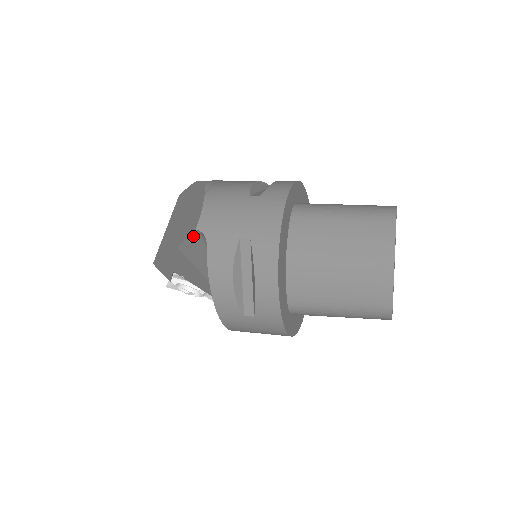
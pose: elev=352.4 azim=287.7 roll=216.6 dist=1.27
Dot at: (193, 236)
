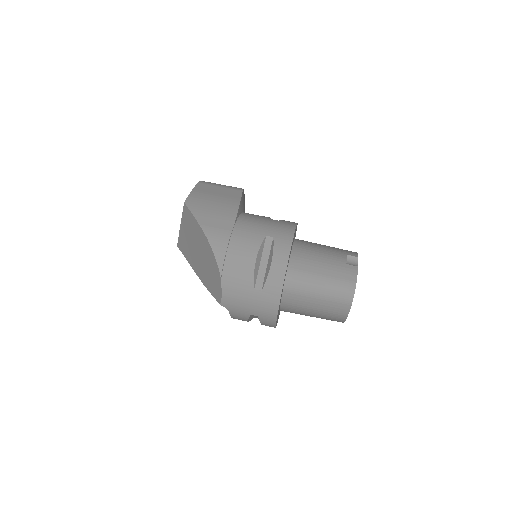
Dot at: occluded
